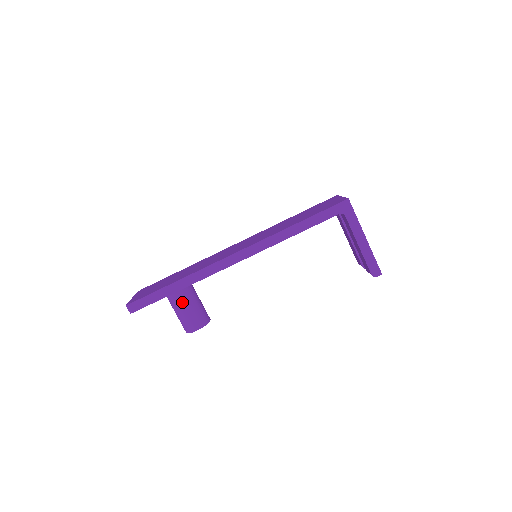
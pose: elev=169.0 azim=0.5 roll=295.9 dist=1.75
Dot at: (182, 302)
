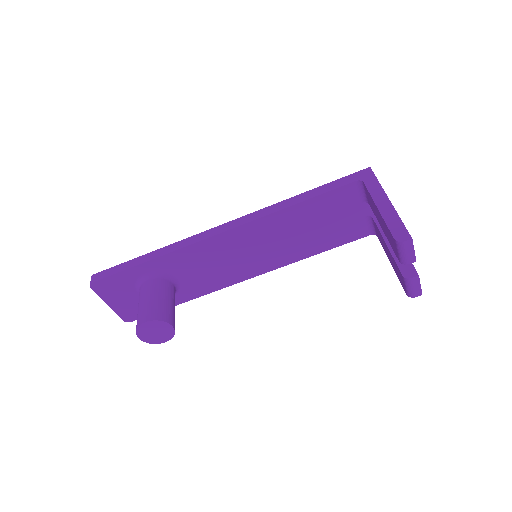
Dot at: (149, 288)
